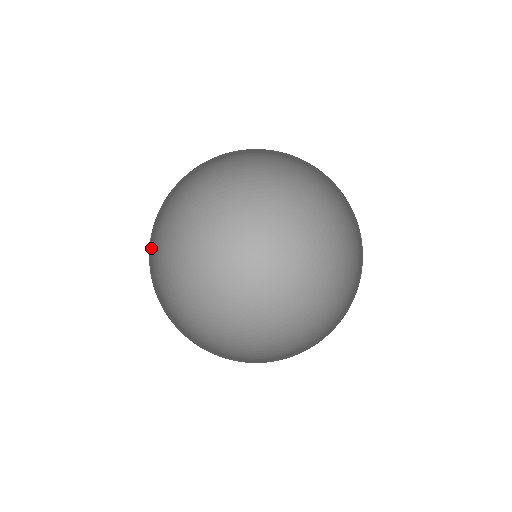
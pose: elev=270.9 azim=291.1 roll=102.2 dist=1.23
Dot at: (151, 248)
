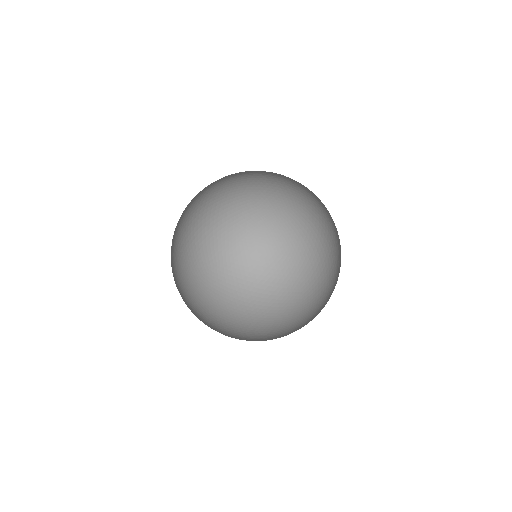
Dot at: (211, 303)
